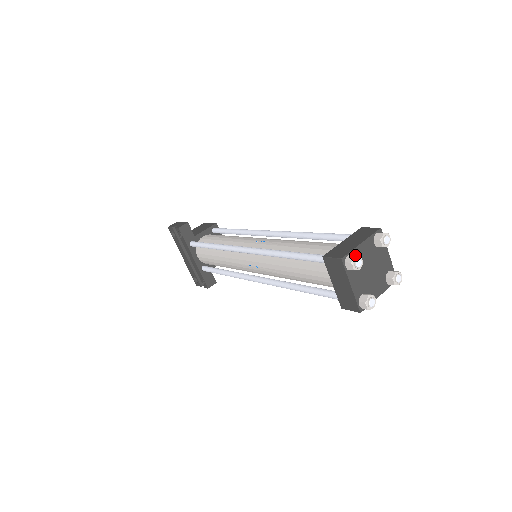
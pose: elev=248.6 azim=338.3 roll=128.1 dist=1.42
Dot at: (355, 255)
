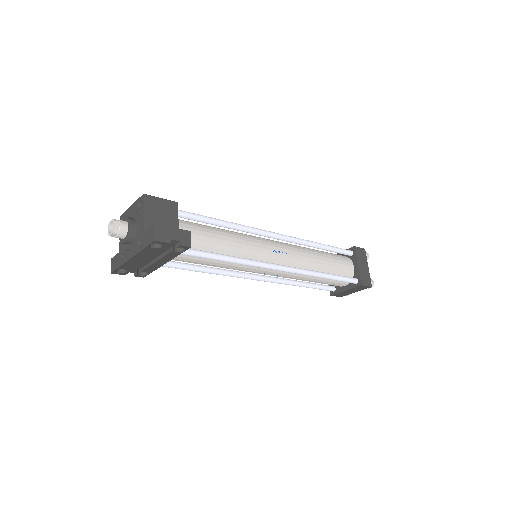
Dot at: occluded
